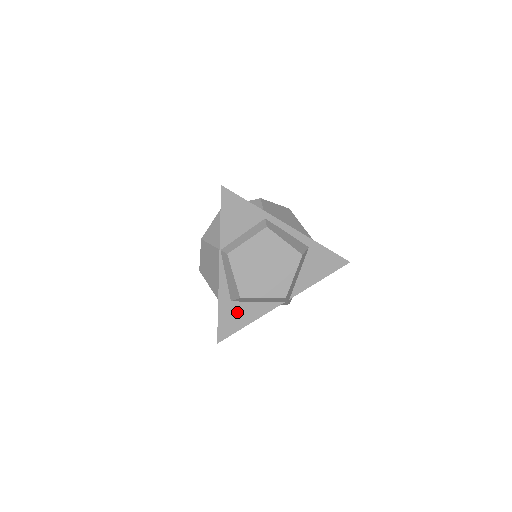
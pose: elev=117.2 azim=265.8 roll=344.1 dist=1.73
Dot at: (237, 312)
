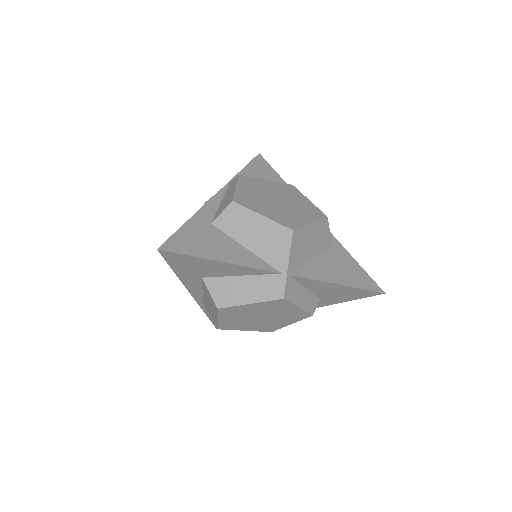
Dot at: (211, 238)
